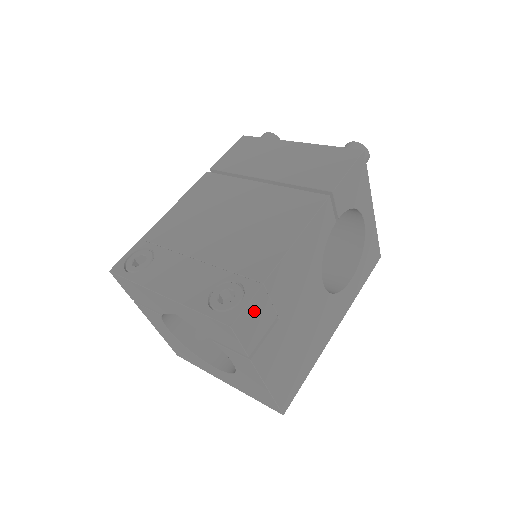
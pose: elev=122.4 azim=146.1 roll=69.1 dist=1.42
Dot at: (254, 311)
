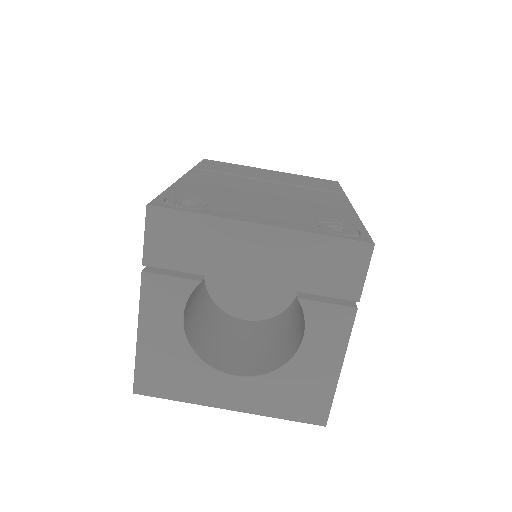
Dot at: occluded
